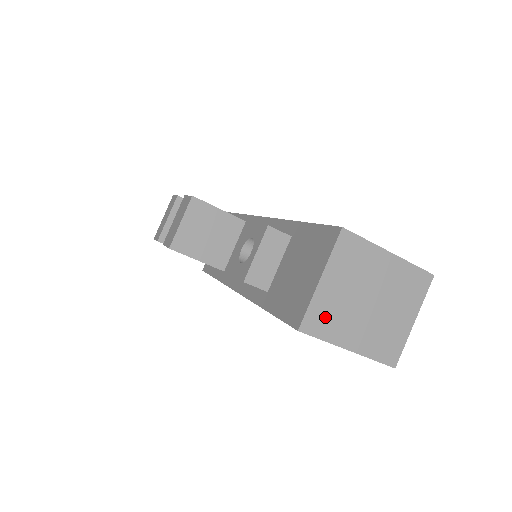
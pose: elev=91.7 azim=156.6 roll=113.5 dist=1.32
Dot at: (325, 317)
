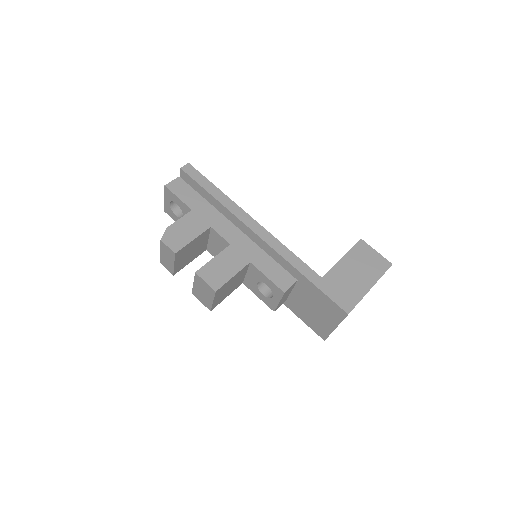
Dot at: occluded
